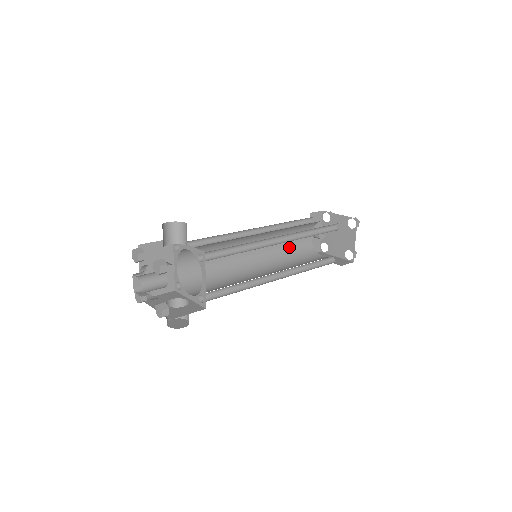
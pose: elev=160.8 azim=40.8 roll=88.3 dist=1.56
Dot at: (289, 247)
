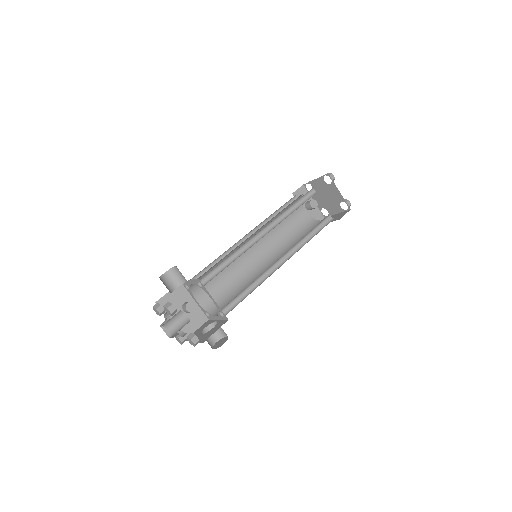
Dot at: (289, 231)
